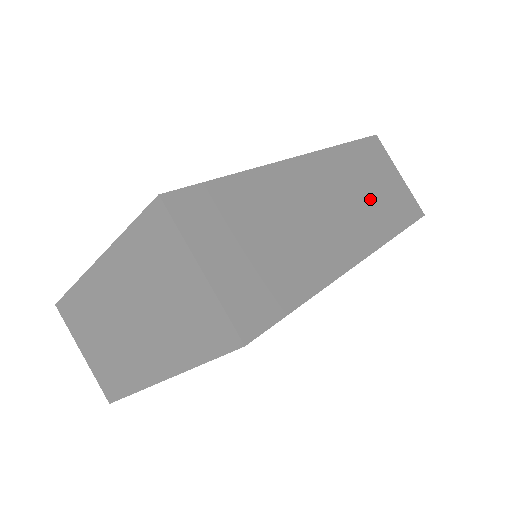
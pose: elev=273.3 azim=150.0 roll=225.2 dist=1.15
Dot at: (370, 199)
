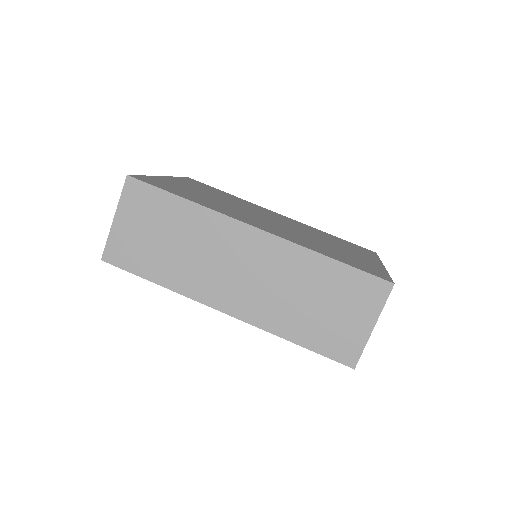
Dot at: (294, 302)
